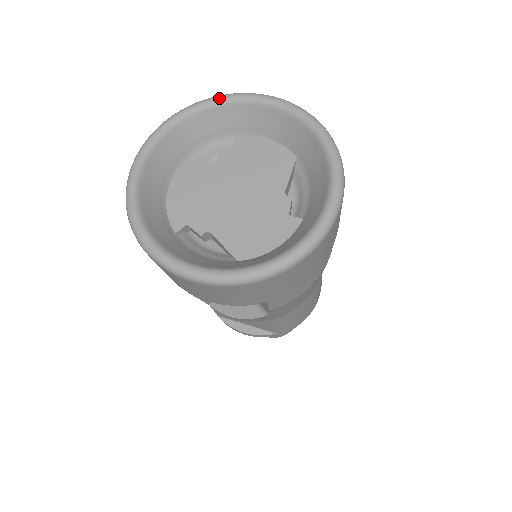
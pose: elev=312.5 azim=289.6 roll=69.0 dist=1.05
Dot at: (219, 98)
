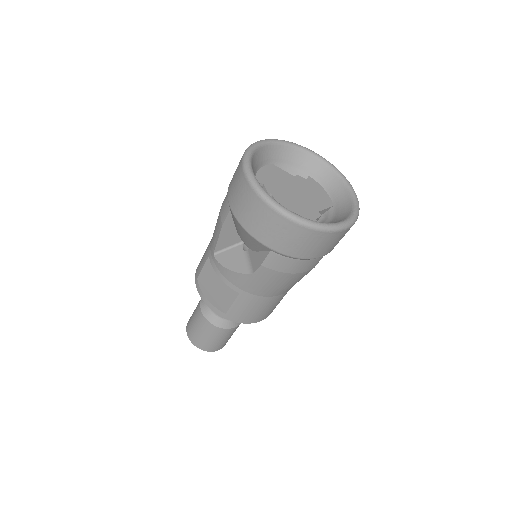
Dot at: (317, 154)
